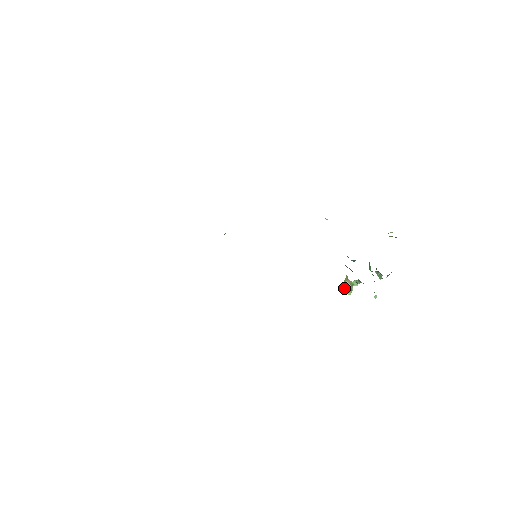
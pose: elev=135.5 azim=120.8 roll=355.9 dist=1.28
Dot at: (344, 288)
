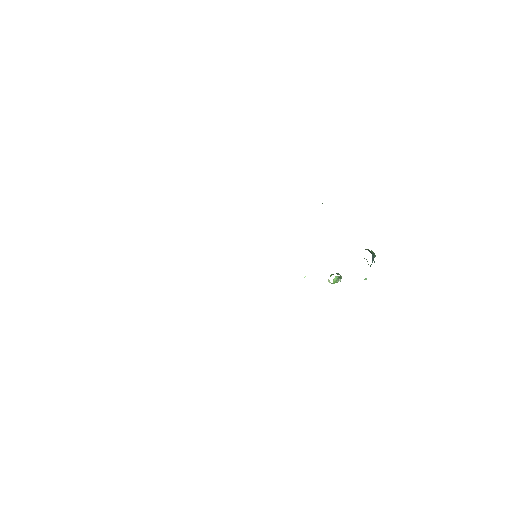
Dot at: (329, 282)
